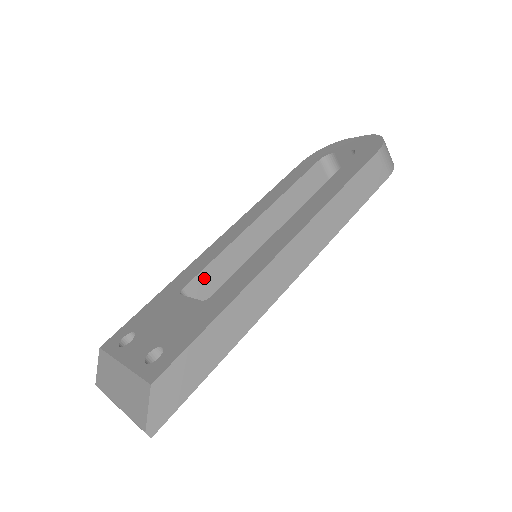
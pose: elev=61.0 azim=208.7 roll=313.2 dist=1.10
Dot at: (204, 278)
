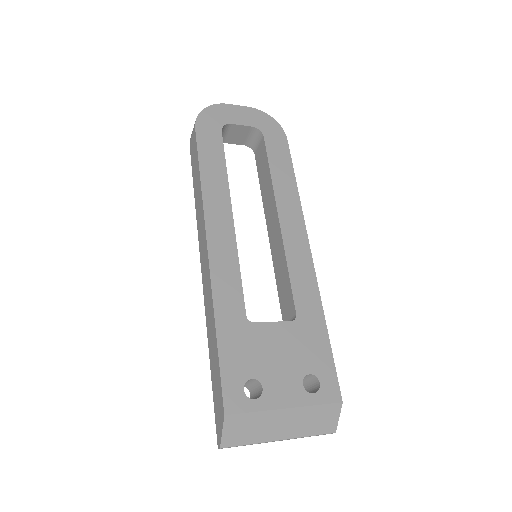
Dot at: occluded
